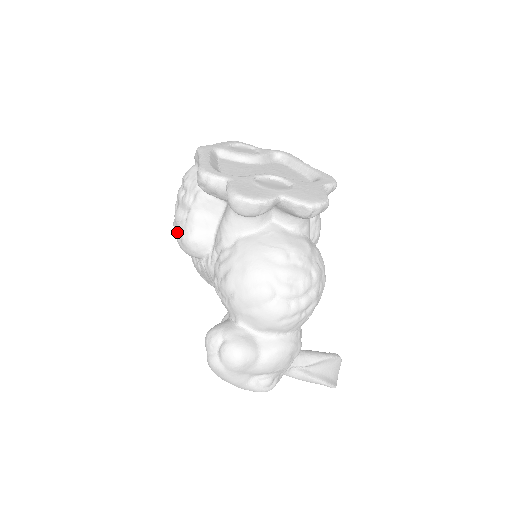
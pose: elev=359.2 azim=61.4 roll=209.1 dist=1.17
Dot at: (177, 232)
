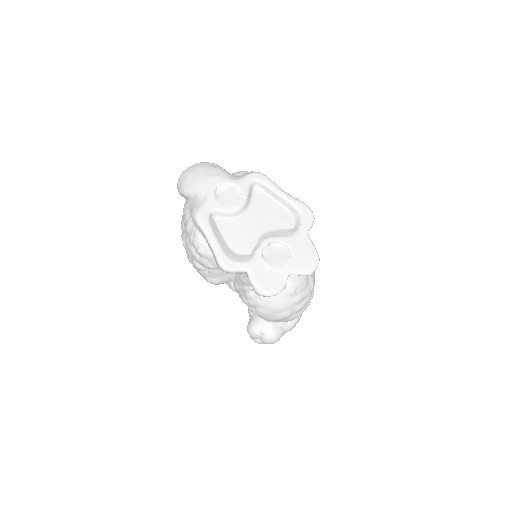
Dot at: (198, 271)
